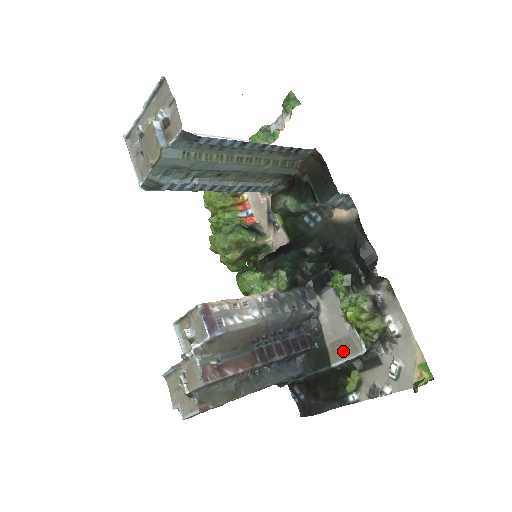
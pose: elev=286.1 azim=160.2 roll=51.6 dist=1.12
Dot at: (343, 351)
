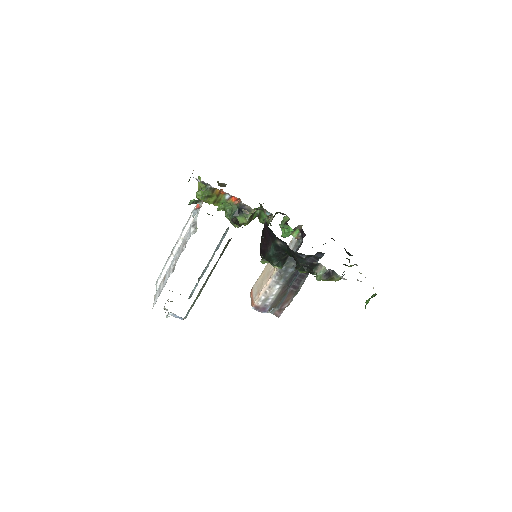
Dot at: occluded
